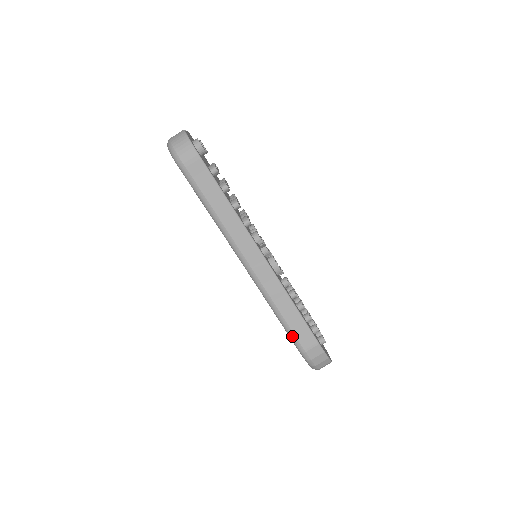
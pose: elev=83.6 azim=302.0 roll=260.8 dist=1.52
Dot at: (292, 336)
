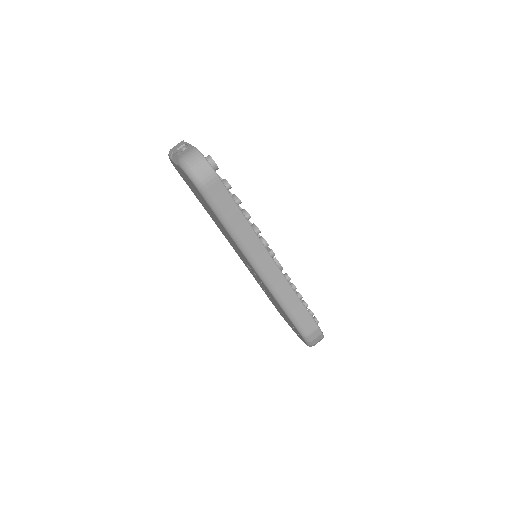
Dot at: (297, 325)
